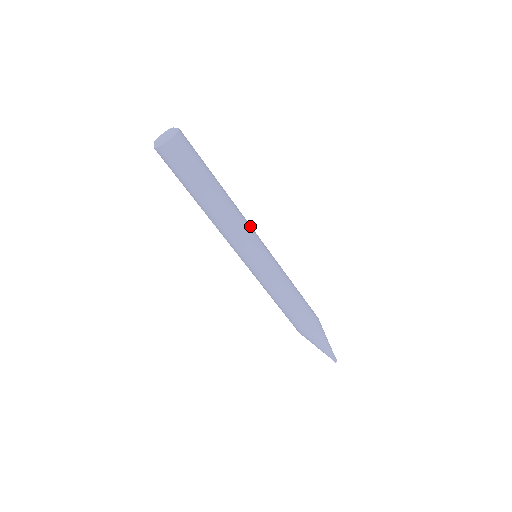
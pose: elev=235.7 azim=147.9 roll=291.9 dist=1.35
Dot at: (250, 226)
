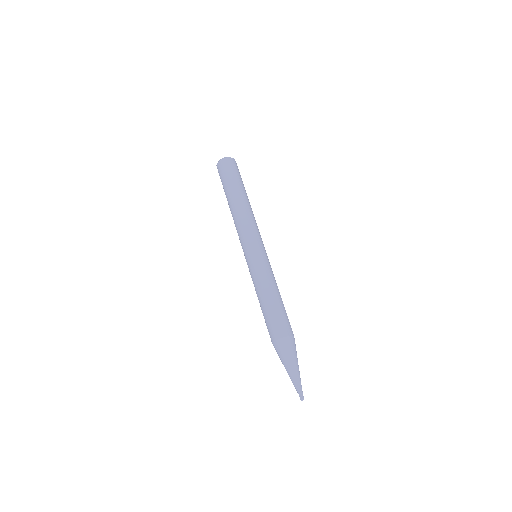
Dot at: (258, 230)
